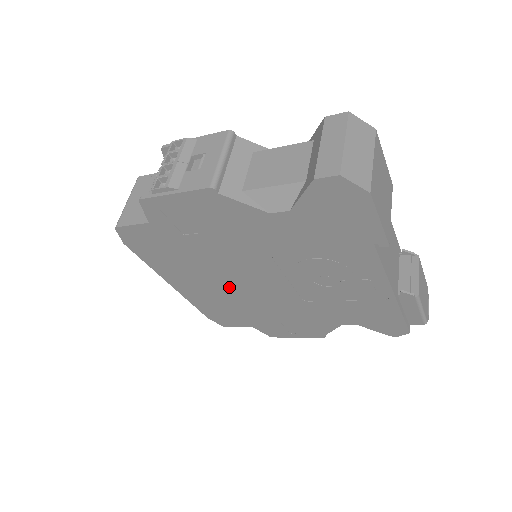
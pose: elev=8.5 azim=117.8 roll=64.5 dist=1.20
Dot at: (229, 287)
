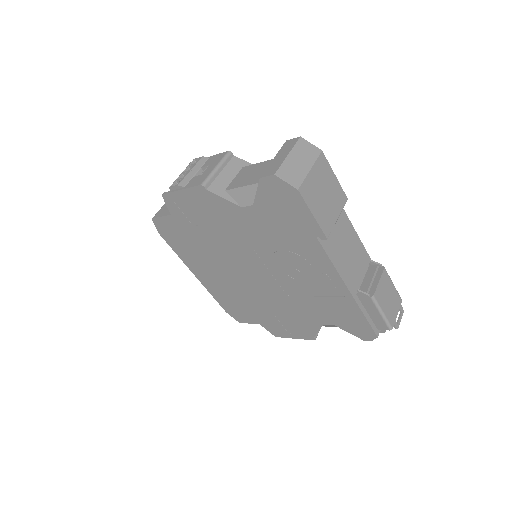
Dot at: (233, 278)
